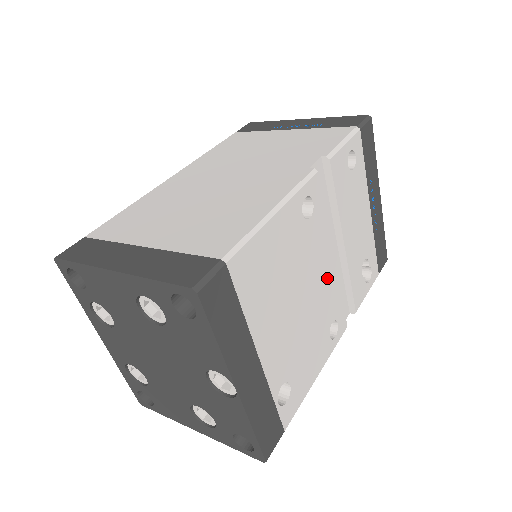
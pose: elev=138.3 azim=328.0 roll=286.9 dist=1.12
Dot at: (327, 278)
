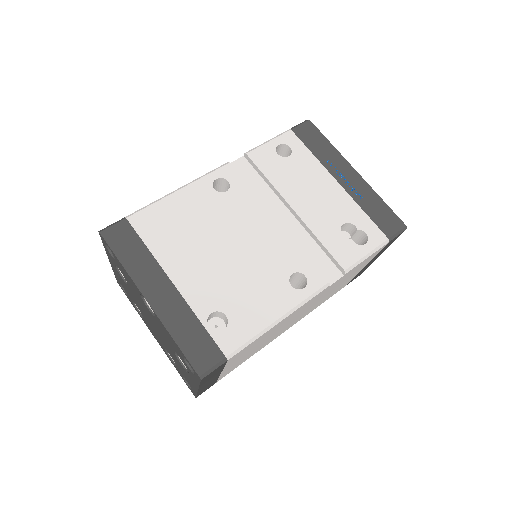
Dot at: (269, 235)
